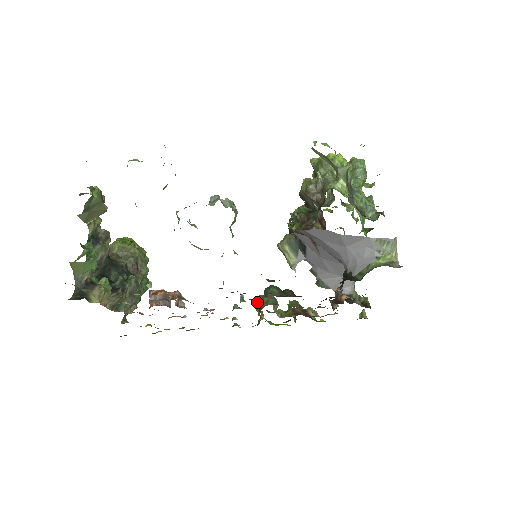
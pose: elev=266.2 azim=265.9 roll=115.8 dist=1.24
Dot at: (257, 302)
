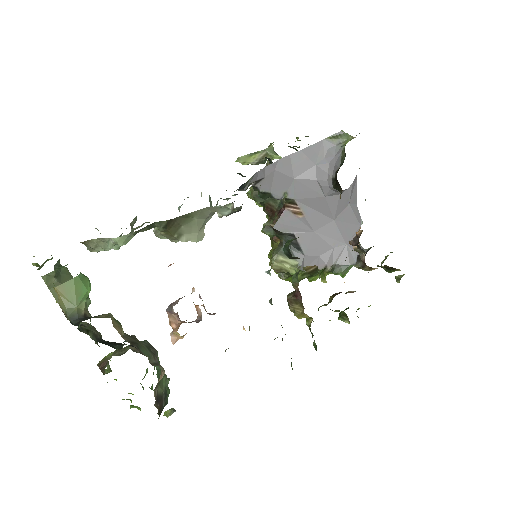
Dot at: (291, 297)
